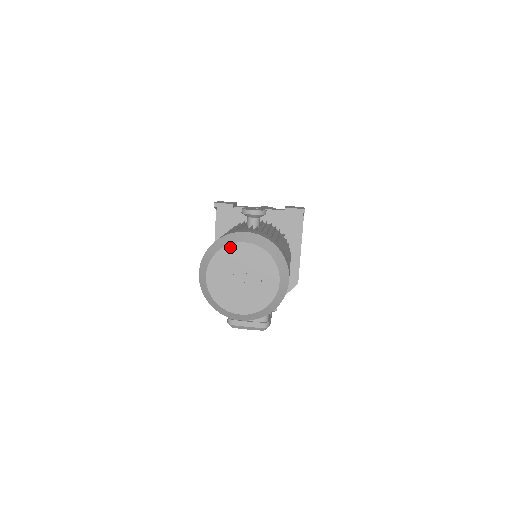
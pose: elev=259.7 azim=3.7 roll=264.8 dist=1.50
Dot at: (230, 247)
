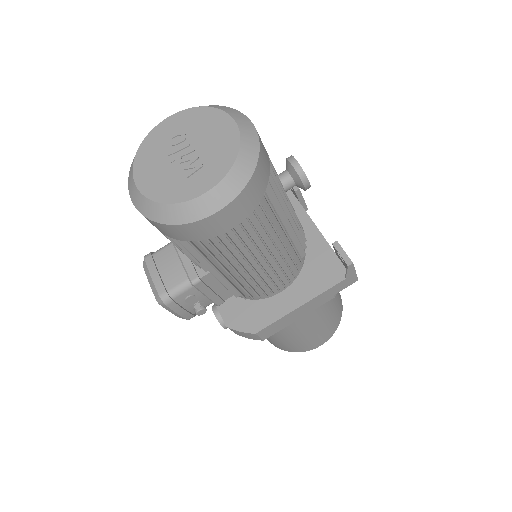
Dot at: (218, 113)
